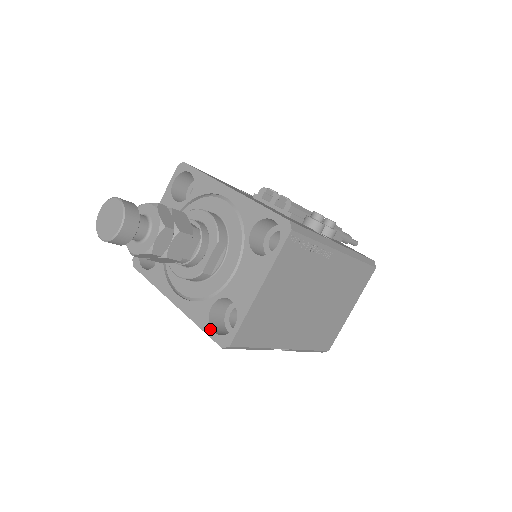
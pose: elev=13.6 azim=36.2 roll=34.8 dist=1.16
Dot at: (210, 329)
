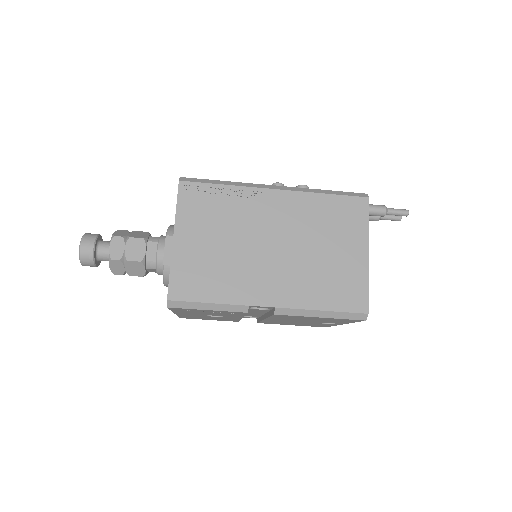
Dot at: occluded
